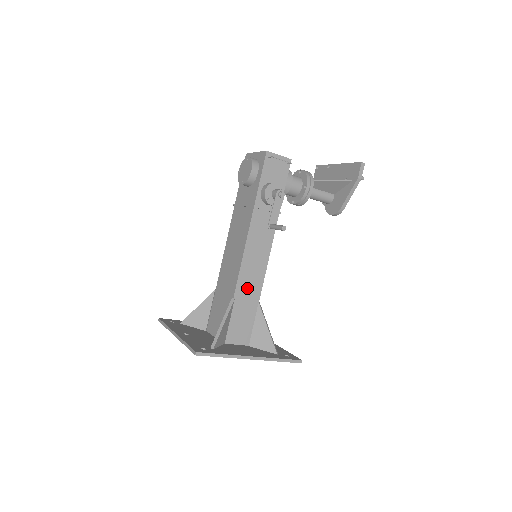
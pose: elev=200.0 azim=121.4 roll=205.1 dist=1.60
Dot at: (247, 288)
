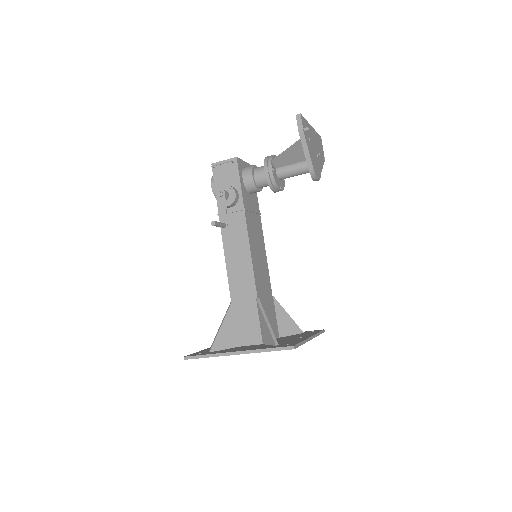
Dot at: (241, 289)
